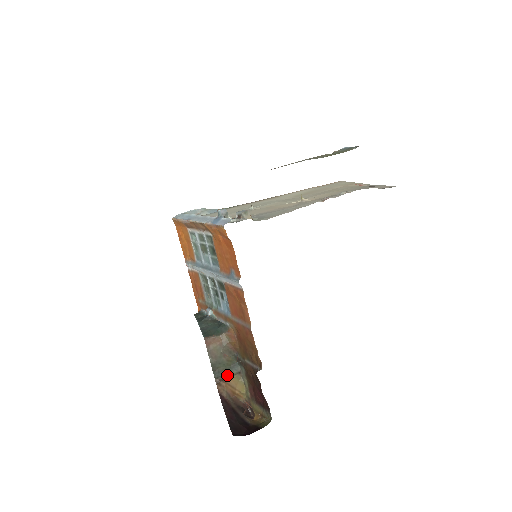
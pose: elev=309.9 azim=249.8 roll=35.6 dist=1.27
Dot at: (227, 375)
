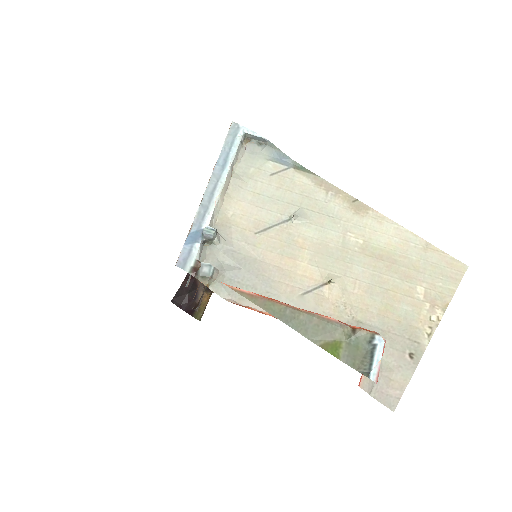
Dot at: occluded
